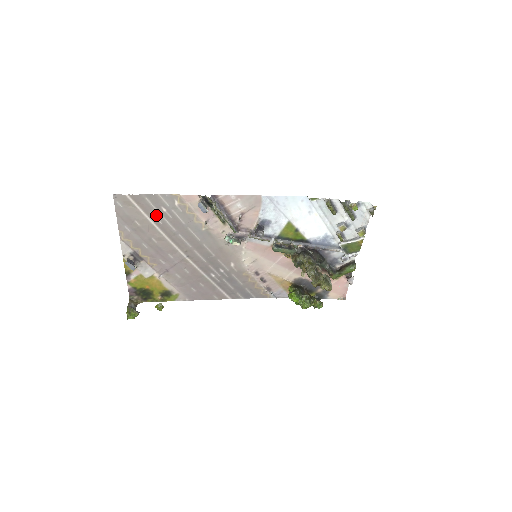
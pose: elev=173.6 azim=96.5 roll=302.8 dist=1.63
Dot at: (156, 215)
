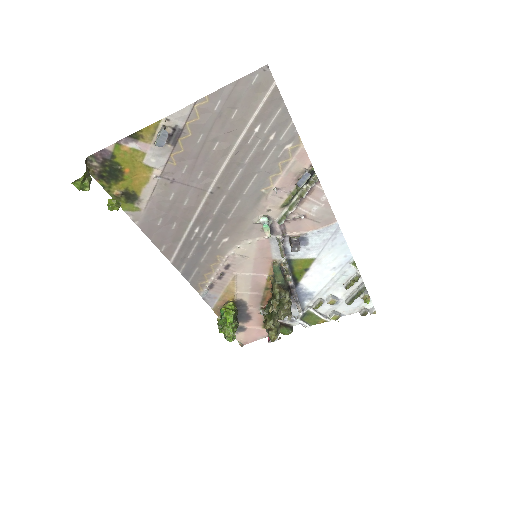
Dot at: (259, 131)
